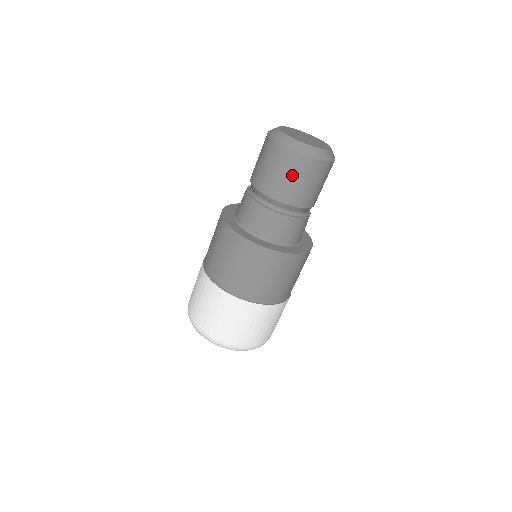
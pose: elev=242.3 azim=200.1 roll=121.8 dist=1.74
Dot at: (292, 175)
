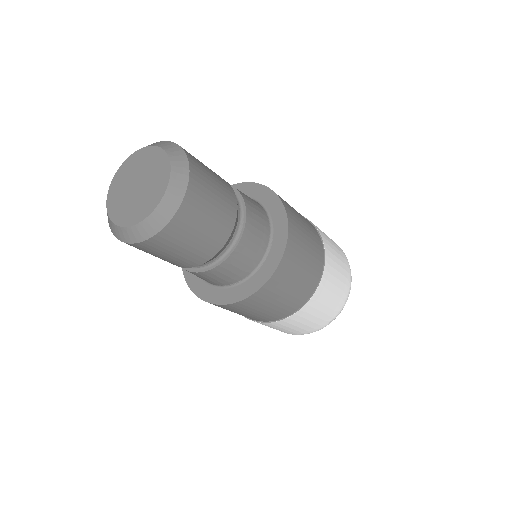
Dot at: (149, 253)
